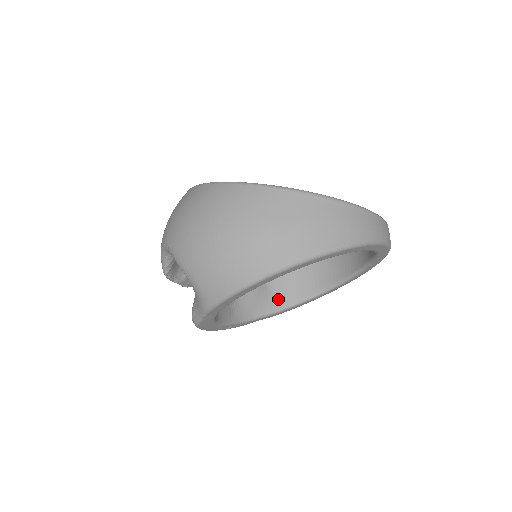
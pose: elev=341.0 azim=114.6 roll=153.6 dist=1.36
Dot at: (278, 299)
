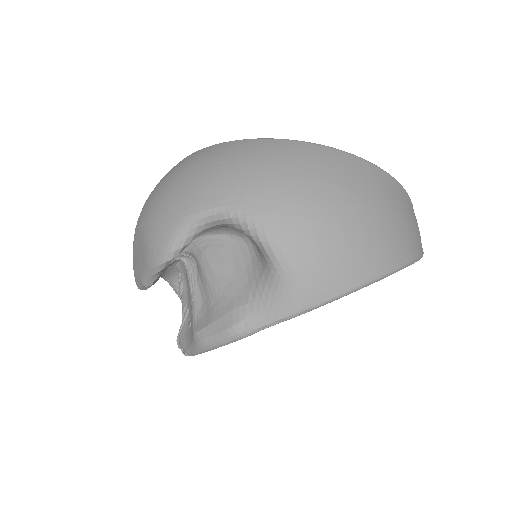
Dot at: occluded
